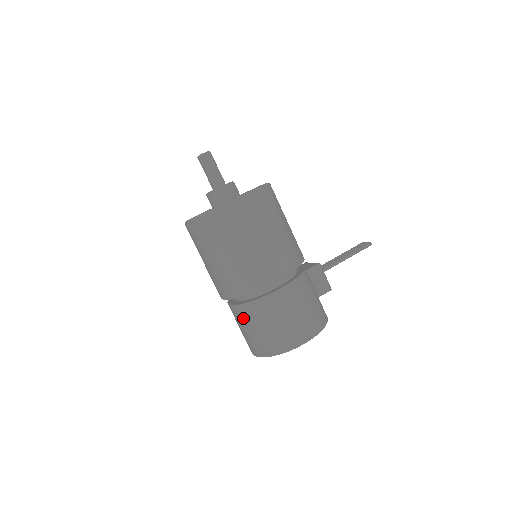
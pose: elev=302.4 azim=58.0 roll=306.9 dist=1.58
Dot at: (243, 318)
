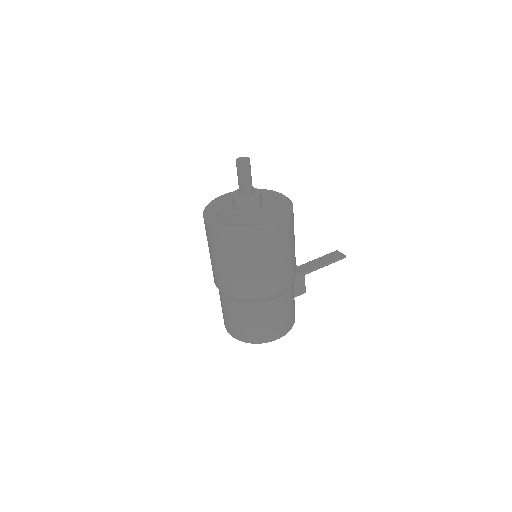
Dot at: (233, 310)
